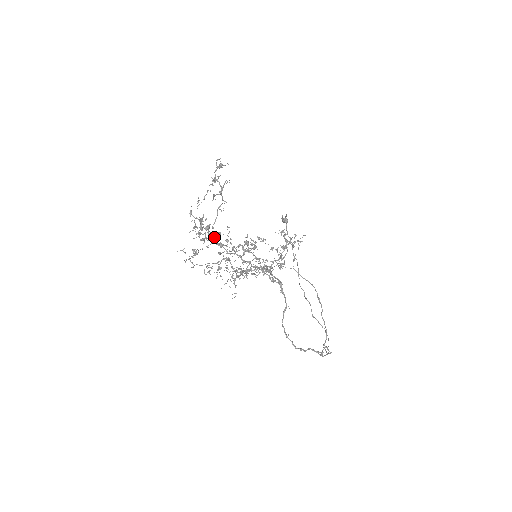
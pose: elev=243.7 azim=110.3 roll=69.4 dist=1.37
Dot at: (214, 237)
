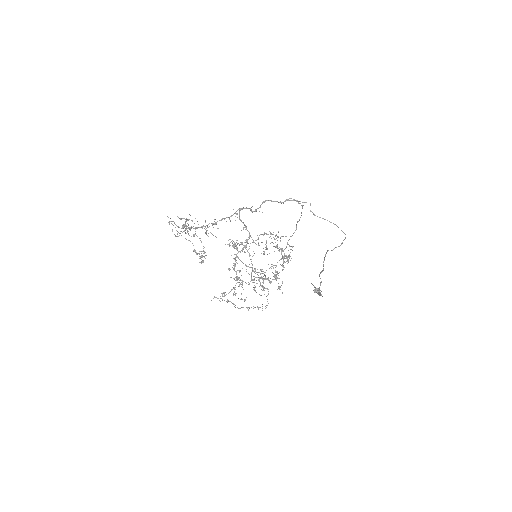
Dot at: occluded
